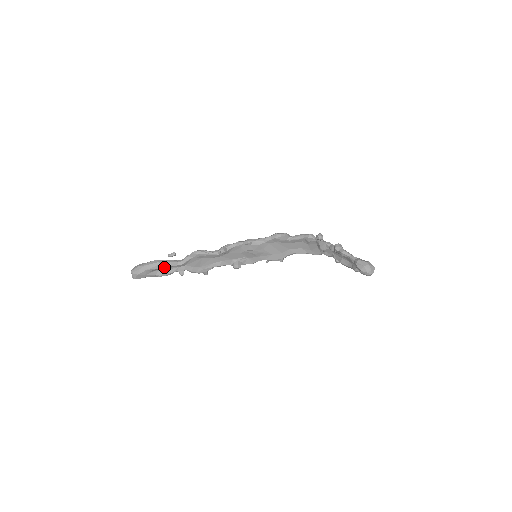
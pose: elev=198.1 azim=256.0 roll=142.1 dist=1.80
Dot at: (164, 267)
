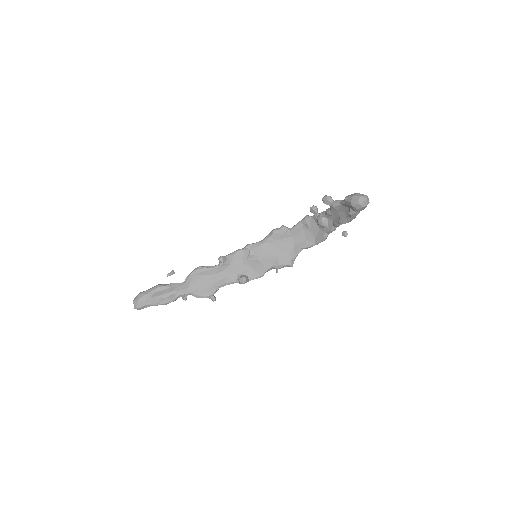
Dot at: (165, 290)
